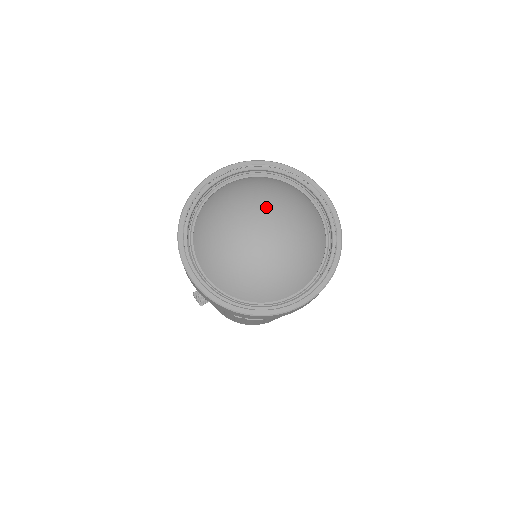
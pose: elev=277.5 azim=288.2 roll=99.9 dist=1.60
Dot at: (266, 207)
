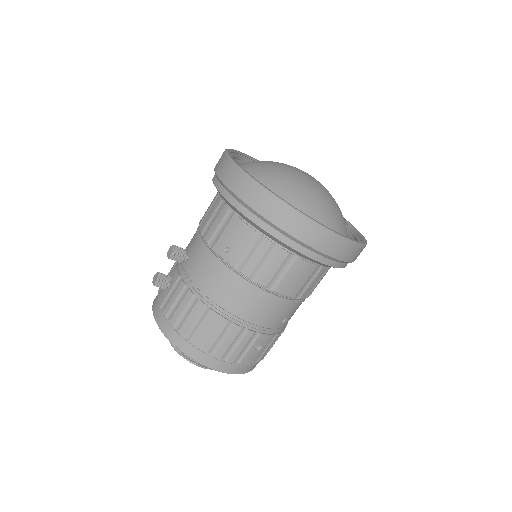
Dot at: occluded
